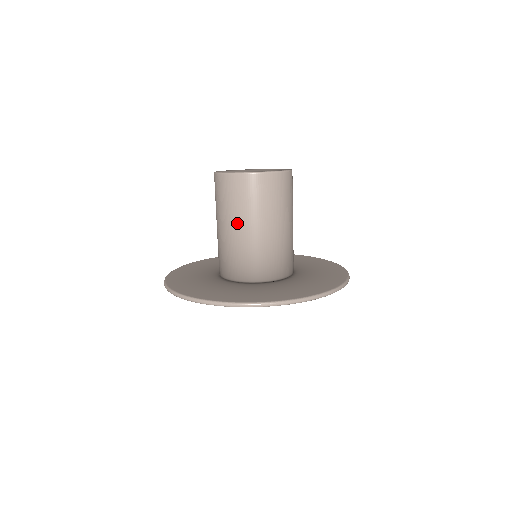
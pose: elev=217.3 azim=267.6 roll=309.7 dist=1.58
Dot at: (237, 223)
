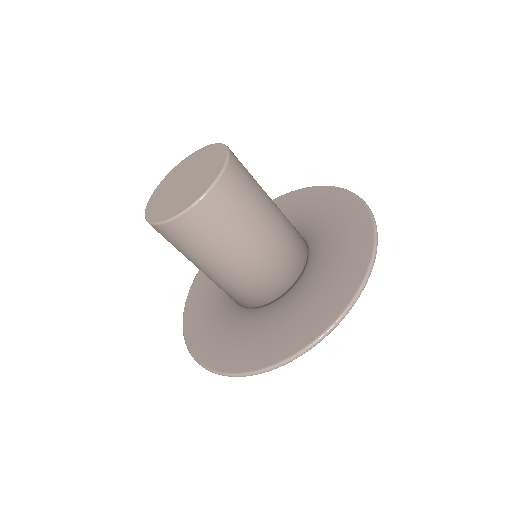
Dot at: (199, 265)
